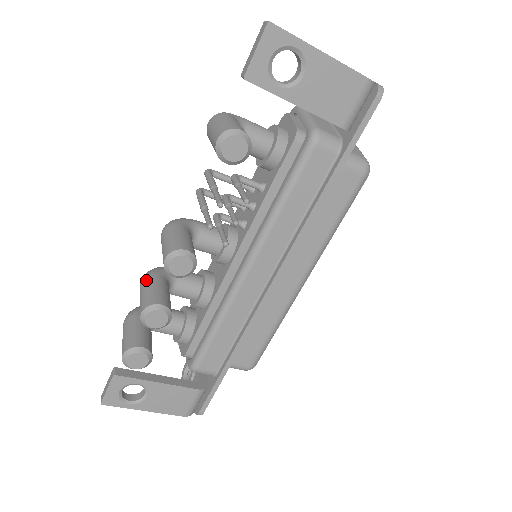
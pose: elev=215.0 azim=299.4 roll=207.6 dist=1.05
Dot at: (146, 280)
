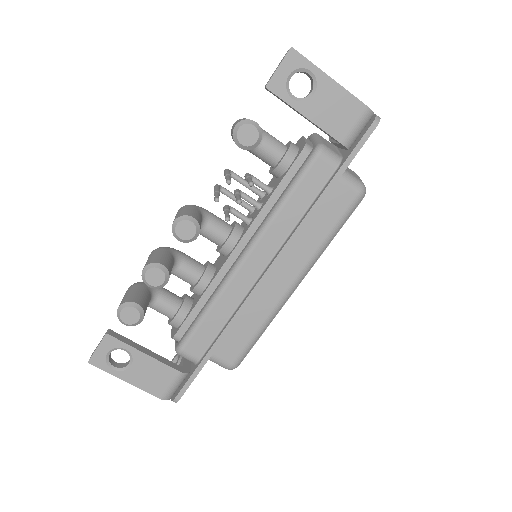
Dot at: (155, 250)
